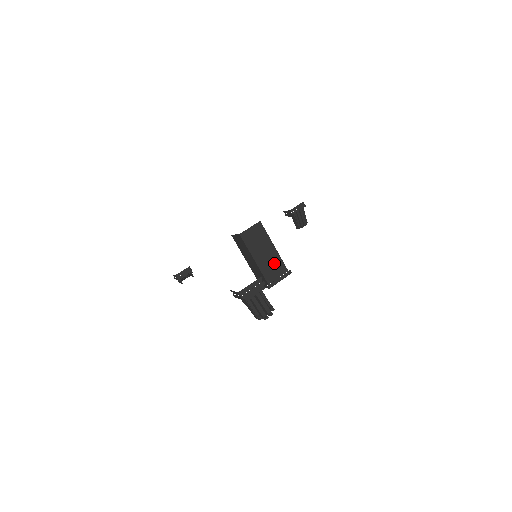
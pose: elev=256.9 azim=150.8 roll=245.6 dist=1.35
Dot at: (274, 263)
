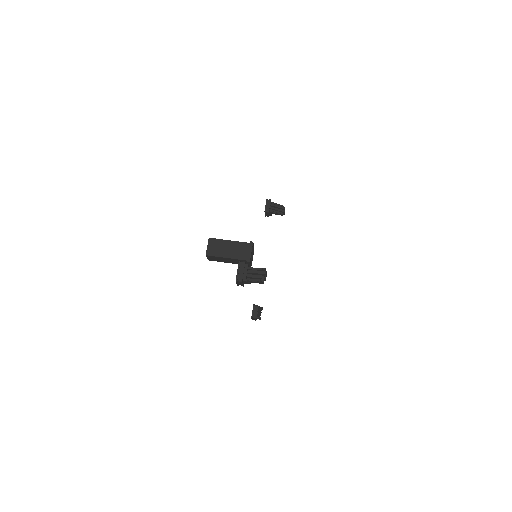
Dot at: (239, 248)
